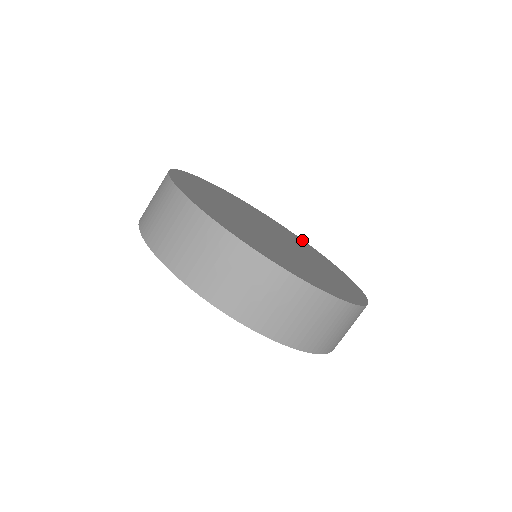
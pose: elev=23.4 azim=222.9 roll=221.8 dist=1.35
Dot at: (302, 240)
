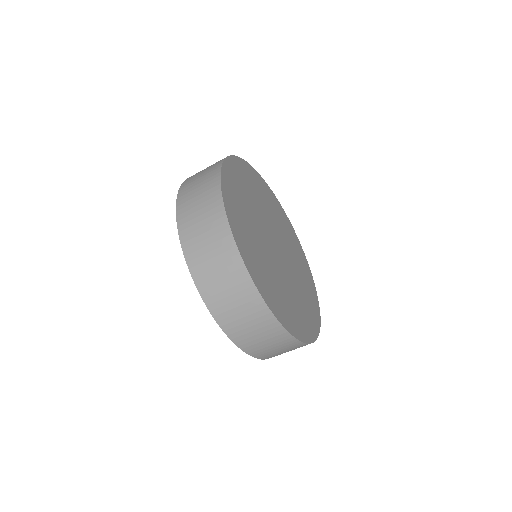
Dot at: (312, 277)
